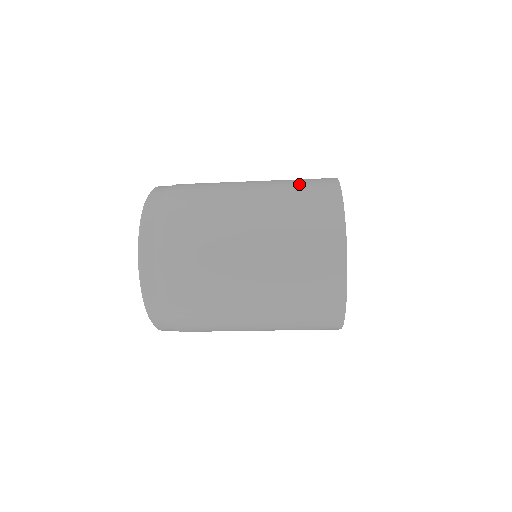
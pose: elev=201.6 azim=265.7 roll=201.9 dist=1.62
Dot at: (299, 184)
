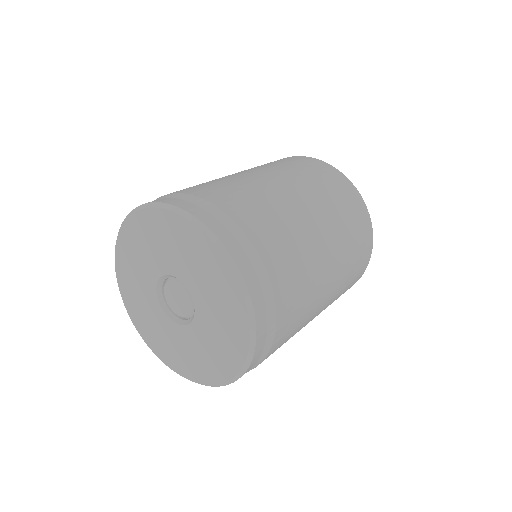
Dot at: (329, 188)
